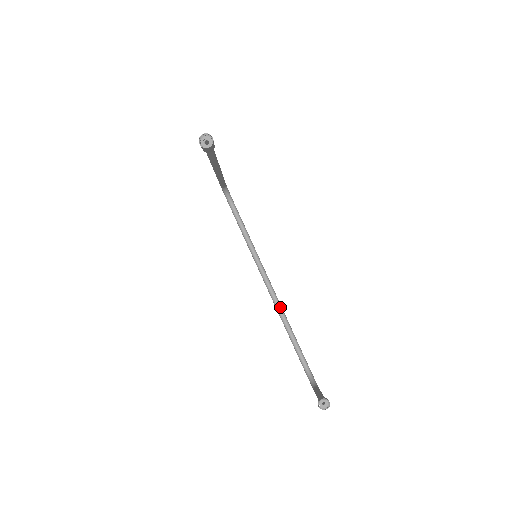
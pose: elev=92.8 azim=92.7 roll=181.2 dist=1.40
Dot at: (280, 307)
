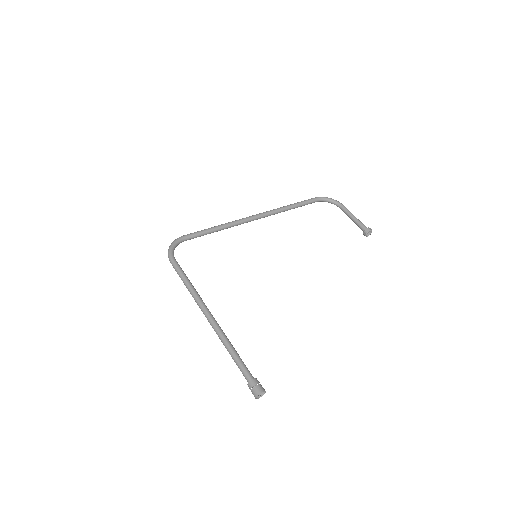
Dot at: (275, 213)
